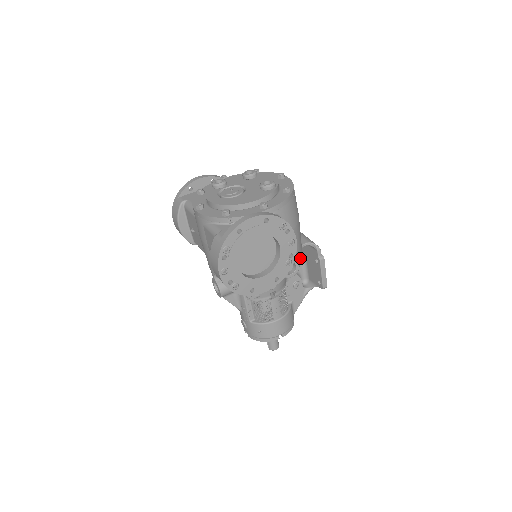
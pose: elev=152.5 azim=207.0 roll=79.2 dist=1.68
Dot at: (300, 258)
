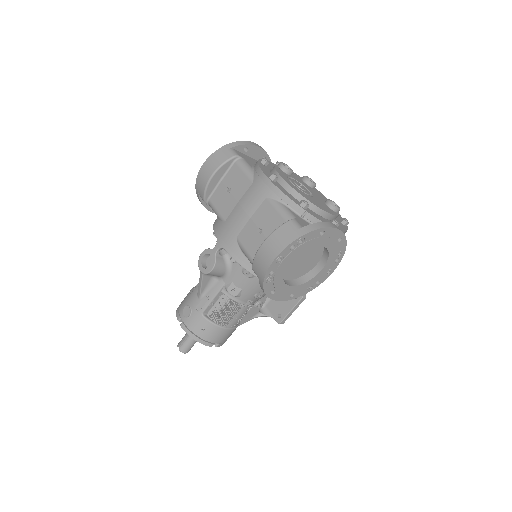
Dot at: occluded
